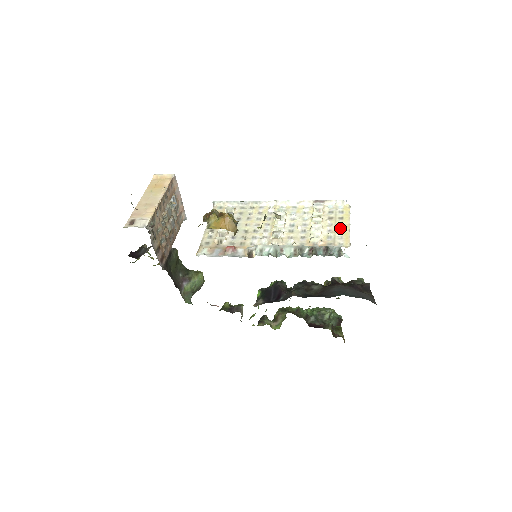
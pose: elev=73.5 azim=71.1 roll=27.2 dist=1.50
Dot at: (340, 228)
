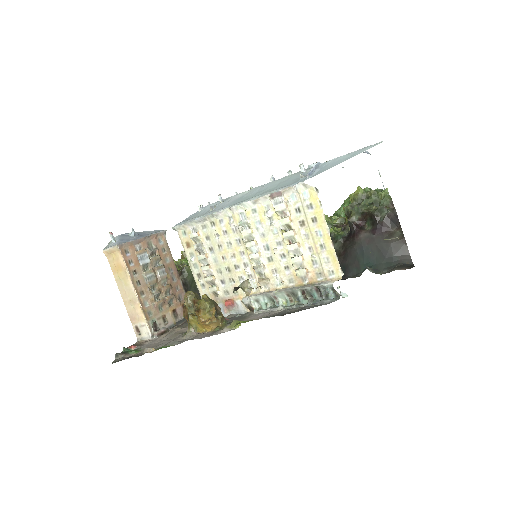
Dot at: (320, 242)
